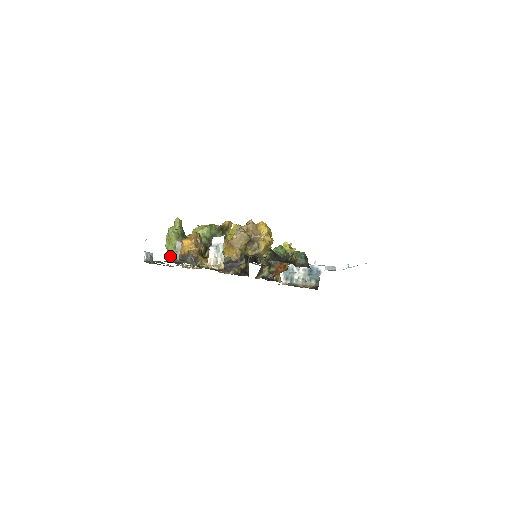
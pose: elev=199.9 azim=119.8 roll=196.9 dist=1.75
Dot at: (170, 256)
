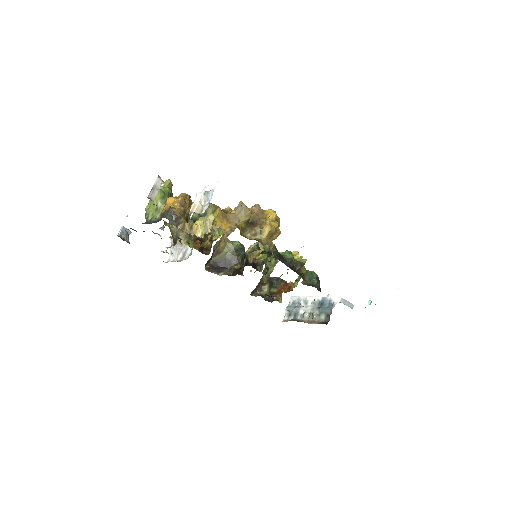
Dot at: (148, 220)
